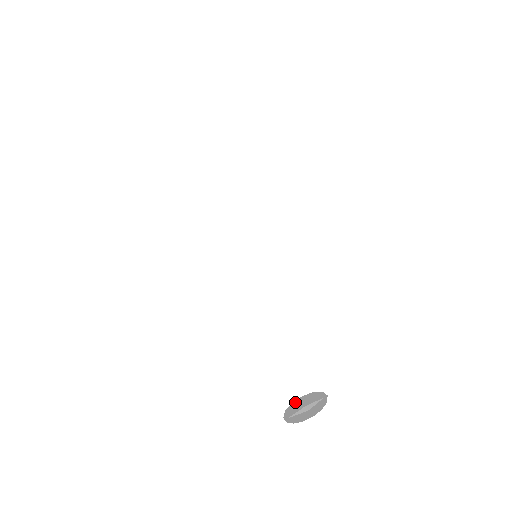
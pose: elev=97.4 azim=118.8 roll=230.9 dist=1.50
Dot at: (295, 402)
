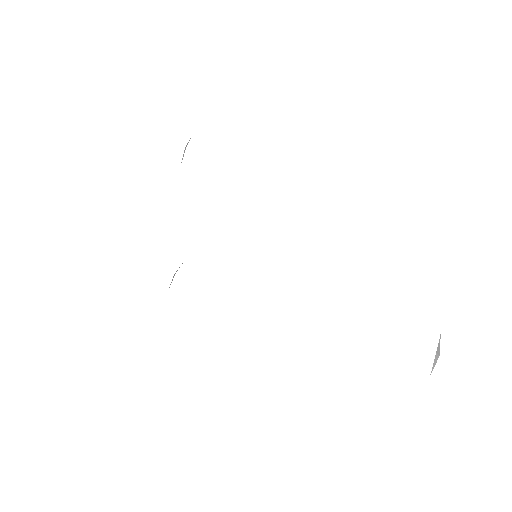
Dot at: occluded
